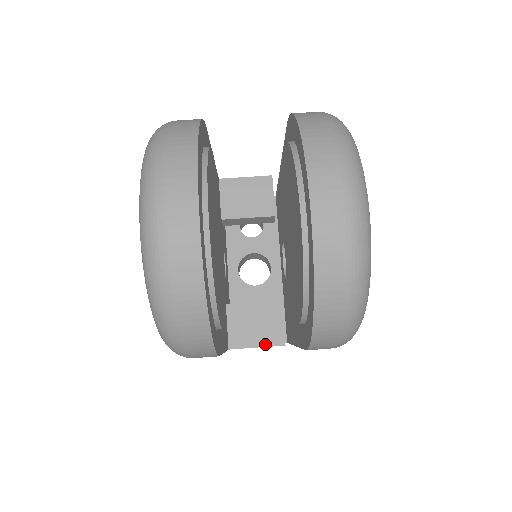
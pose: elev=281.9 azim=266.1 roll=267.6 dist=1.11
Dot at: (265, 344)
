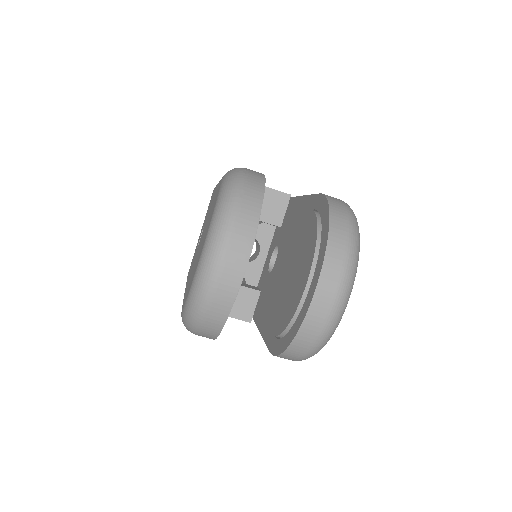
Dot at: (237, 317)
